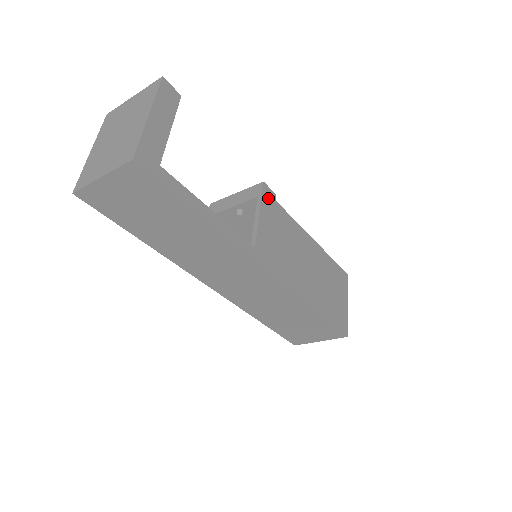
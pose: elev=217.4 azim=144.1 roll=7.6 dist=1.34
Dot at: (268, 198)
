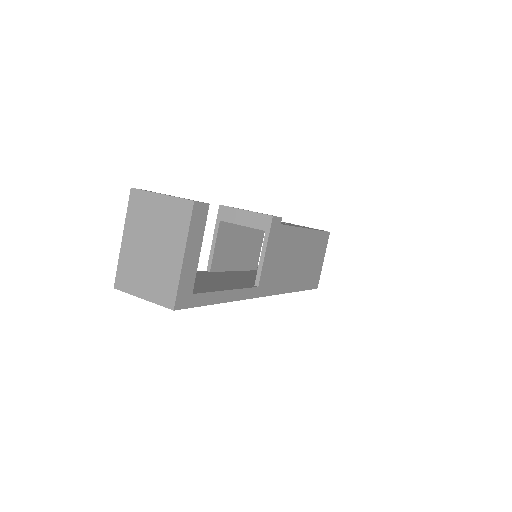
Dot at: (274, 229)
